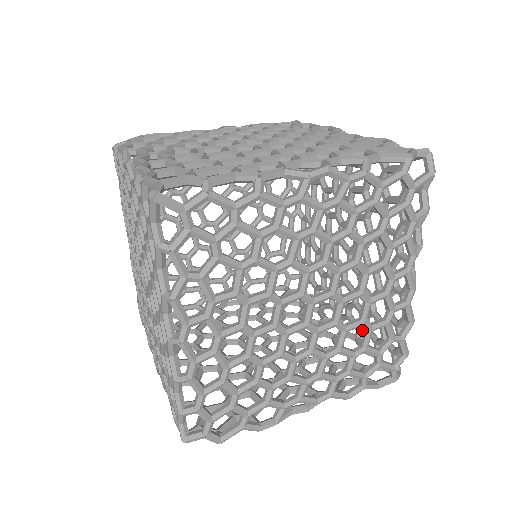
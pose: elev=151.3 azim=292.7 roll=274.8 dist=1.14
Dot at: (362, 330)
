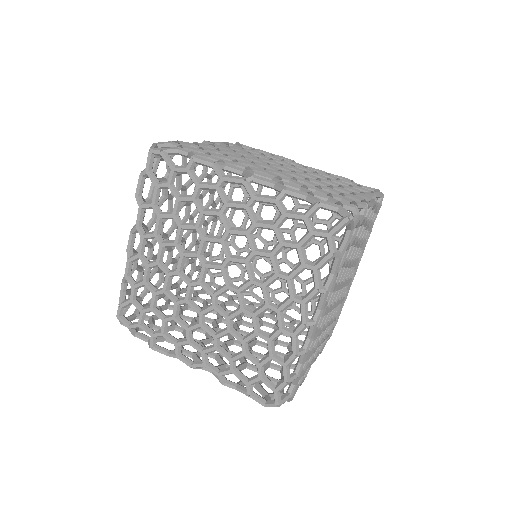
Dot at: (290, 308)
